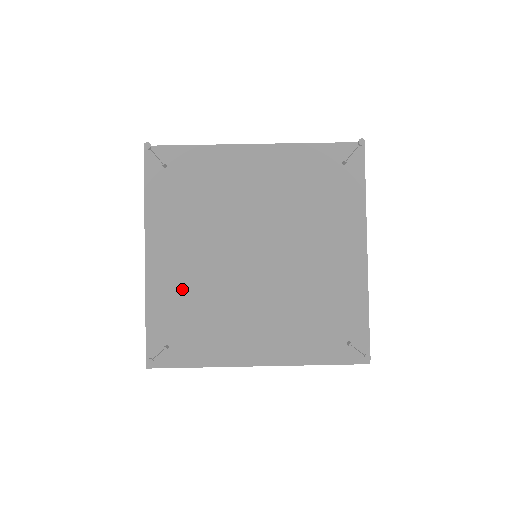
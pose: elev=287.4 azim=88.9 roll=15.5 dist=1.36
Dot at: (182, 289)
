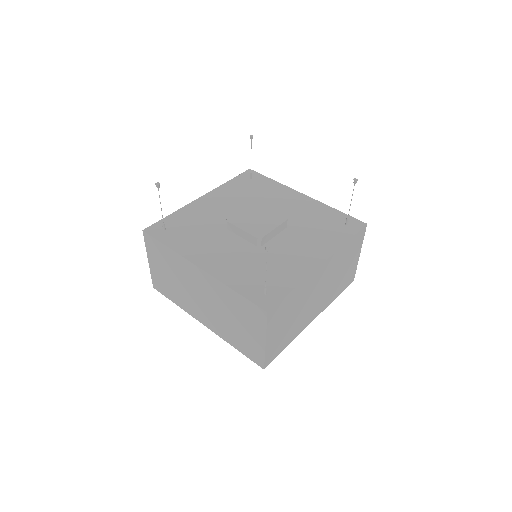
Dot at: (238, 265)
